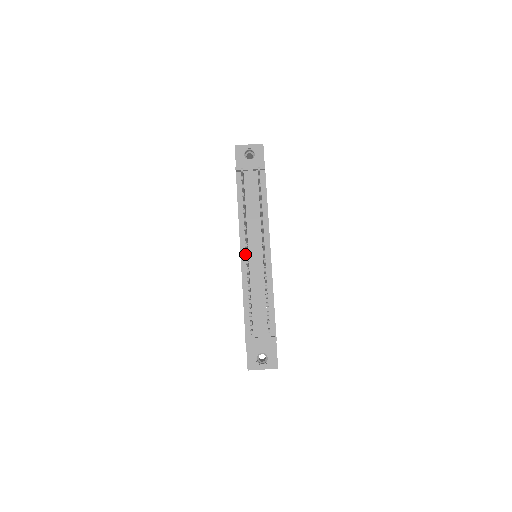
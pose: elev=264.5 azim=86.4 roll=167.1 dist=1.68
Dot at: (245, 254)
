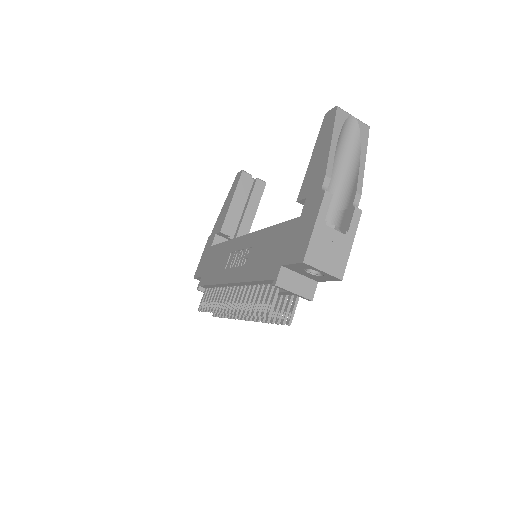
Dot at: (233, 285)
